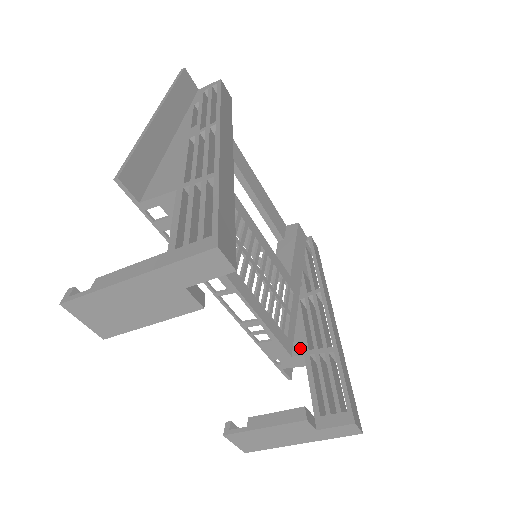
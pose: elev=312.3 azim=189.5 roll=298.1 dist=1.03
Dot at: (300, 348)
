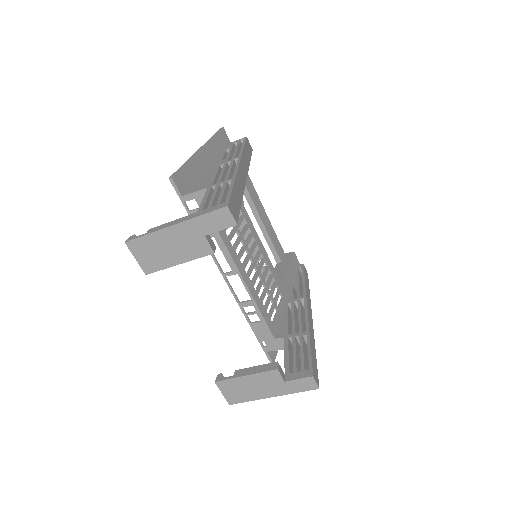
Dot at: (282, 333)
